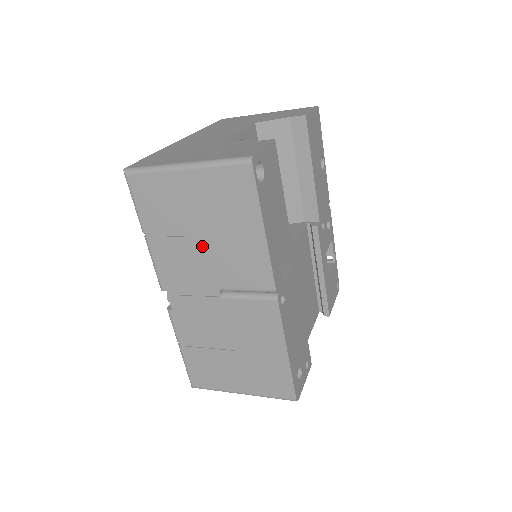
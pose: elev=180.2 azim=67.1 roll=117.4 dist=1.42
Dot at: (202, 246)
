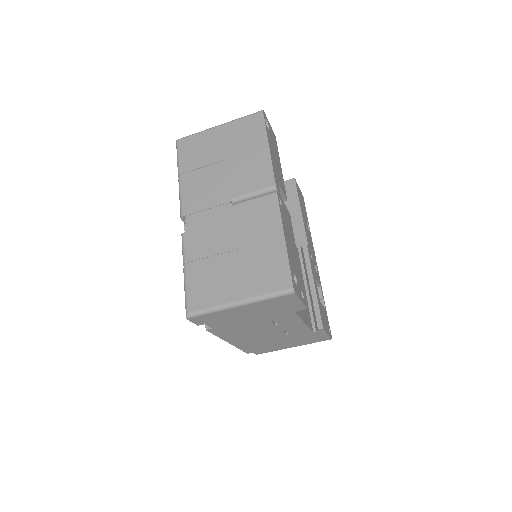
Dot at: (222, 170)
